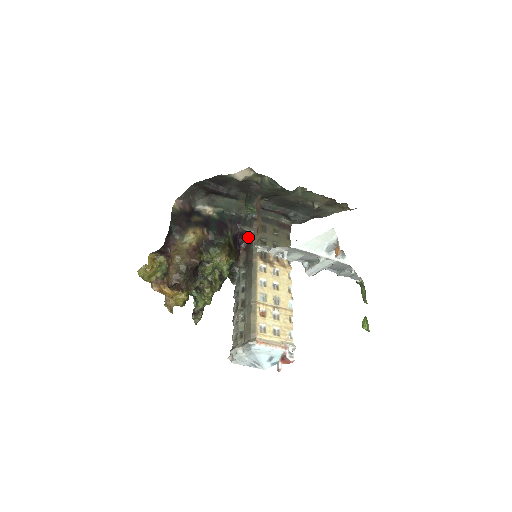
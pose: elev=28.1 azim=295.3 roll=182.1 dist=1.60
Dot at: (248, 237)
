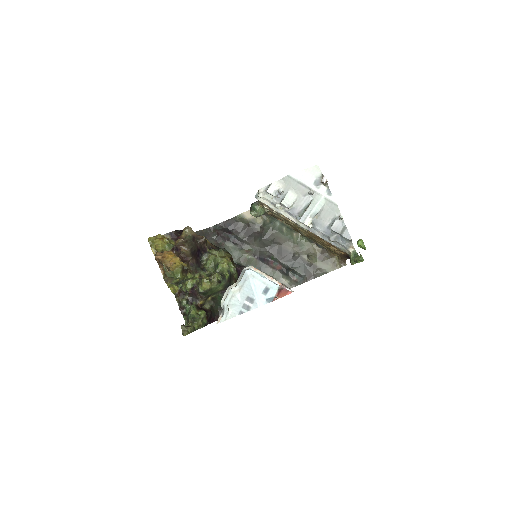
Dot at: occluded
